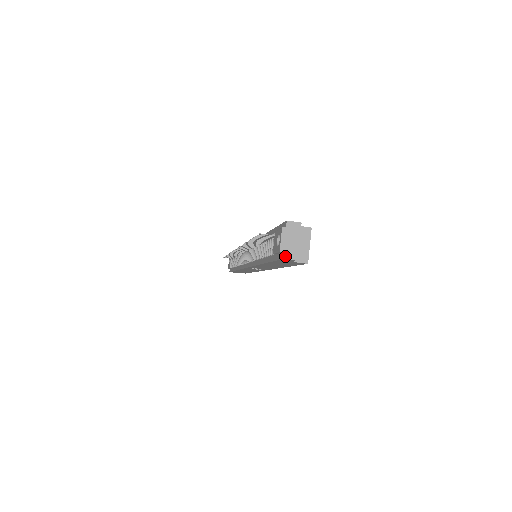
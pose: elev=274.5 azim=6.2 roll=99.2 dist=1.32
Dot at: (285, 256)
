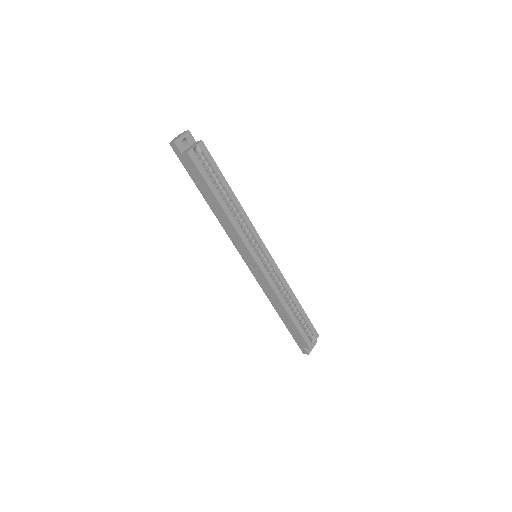
Dot at: (171, 142)
